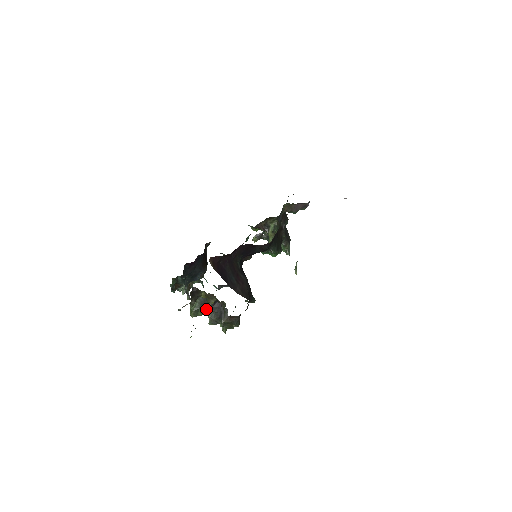
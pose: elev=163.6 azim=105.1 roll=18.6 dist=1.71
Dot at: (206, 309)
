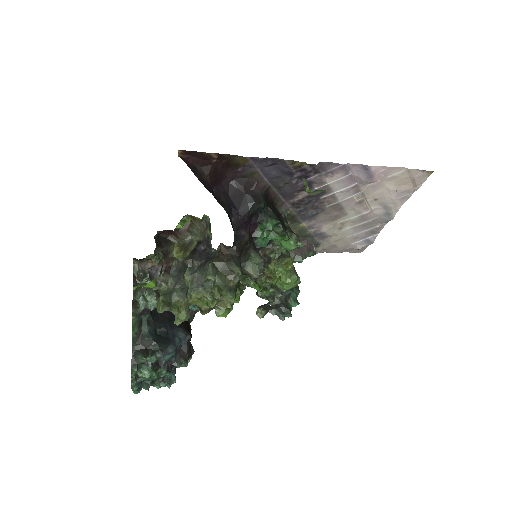
Dot at: (183, 278)
